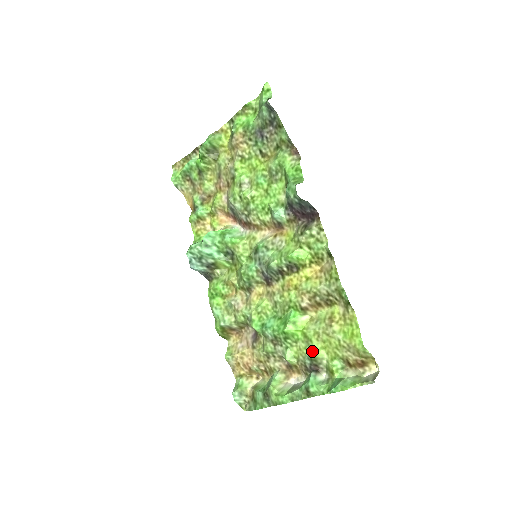
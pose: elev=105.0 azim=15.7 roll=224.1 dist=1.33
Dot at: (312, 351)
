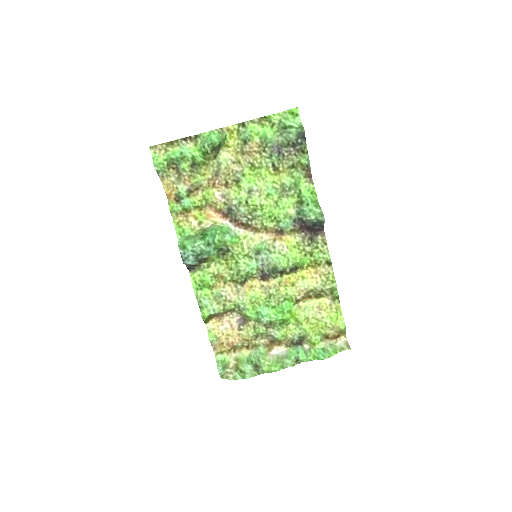
Dot at: (302, 331)
